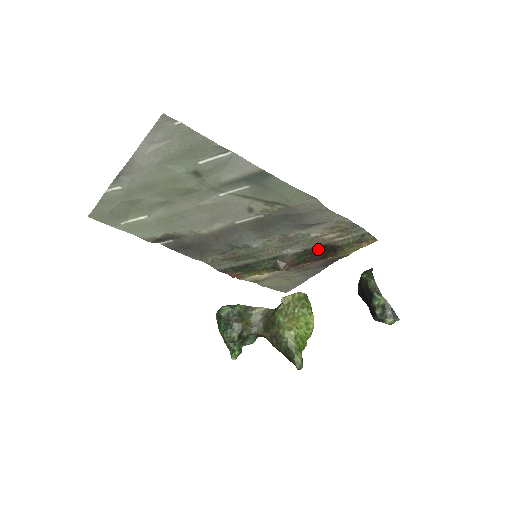
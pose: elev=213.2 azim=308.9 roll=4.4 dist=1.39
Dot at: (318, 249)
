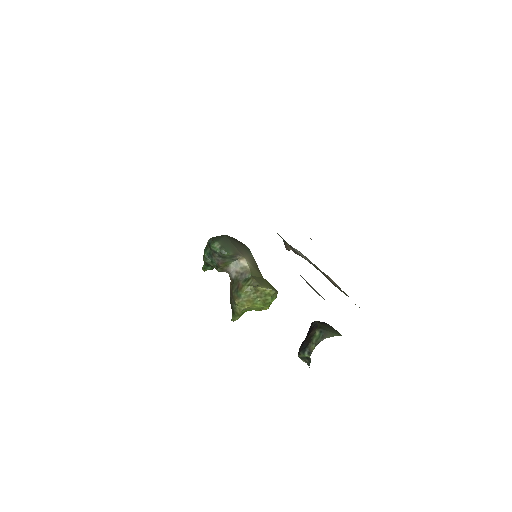
Dot at: occluded
